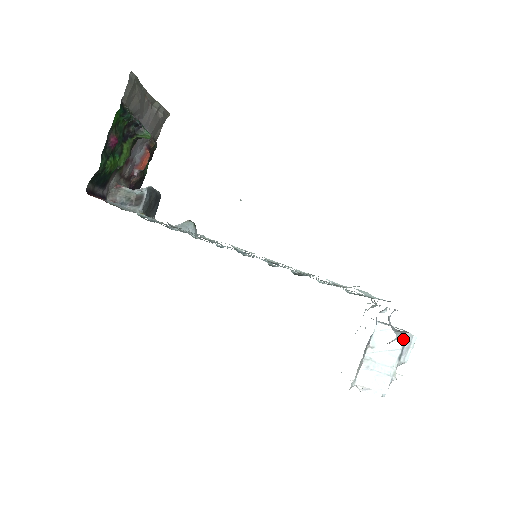
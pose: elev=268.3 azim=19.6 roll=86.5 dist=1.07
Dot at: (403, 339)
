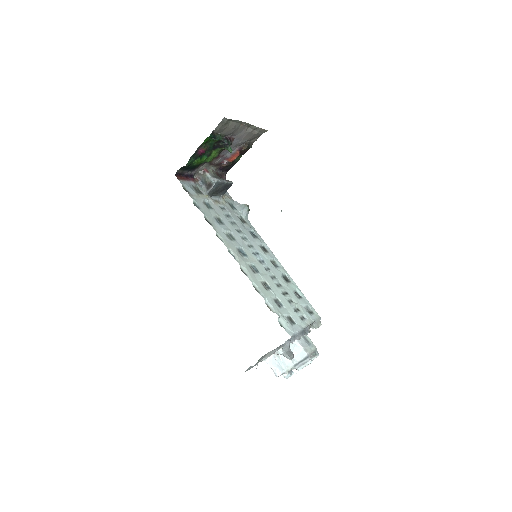
Dot at: (303, 357)
